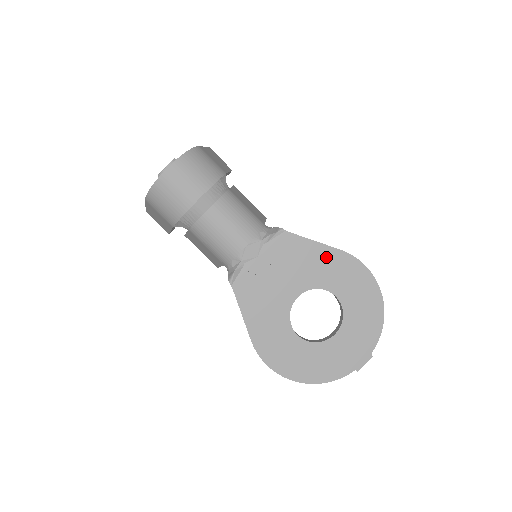
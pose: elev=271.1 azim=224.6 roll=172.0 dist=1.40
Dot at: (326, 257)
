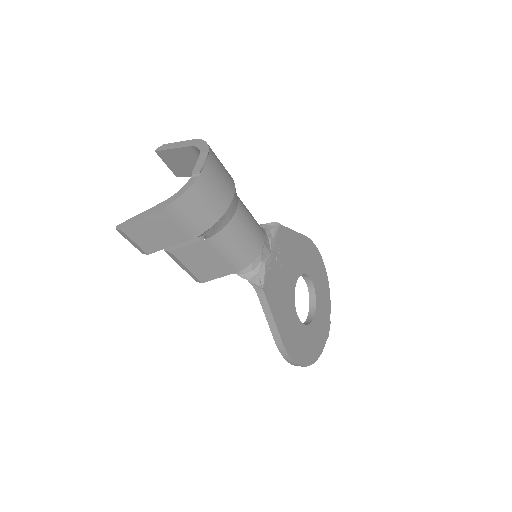
Dot at: (301, 244)
